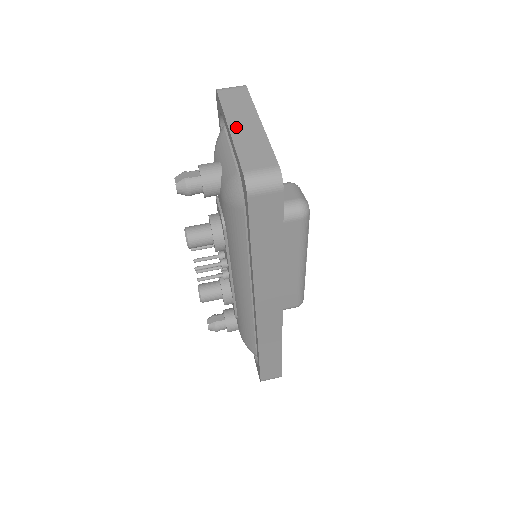
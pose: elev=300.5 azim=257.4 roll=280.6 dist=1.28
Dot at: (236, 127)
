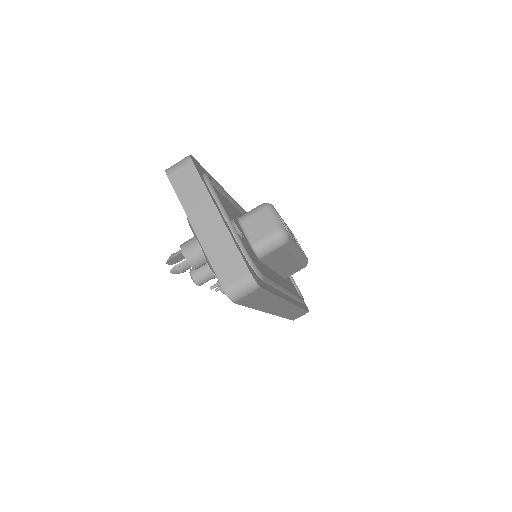
Dot at: (200, 228)
